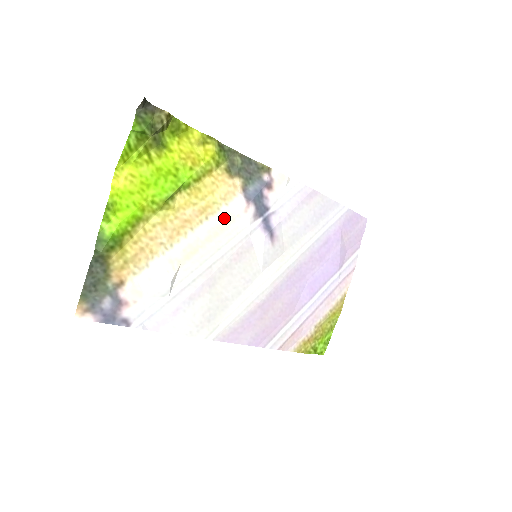
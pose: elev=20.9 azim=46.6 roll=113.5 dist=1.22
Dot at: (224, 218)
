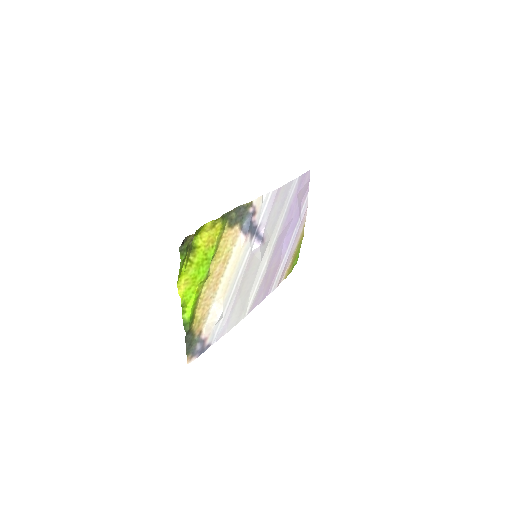
Dot at: (236, 254)
